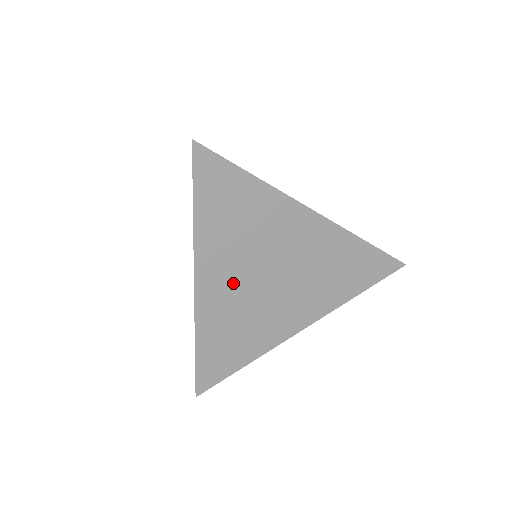
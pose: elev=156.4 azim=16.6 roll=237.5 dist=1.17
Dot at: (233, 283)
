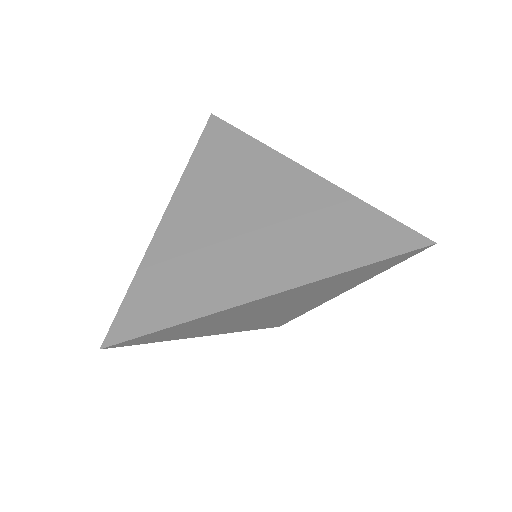
Dot at: (202, 219)
